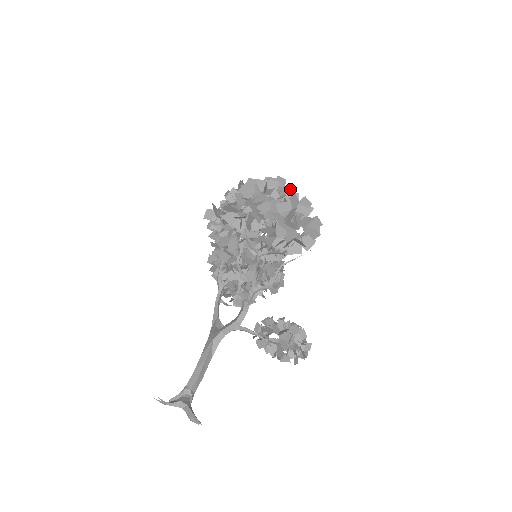
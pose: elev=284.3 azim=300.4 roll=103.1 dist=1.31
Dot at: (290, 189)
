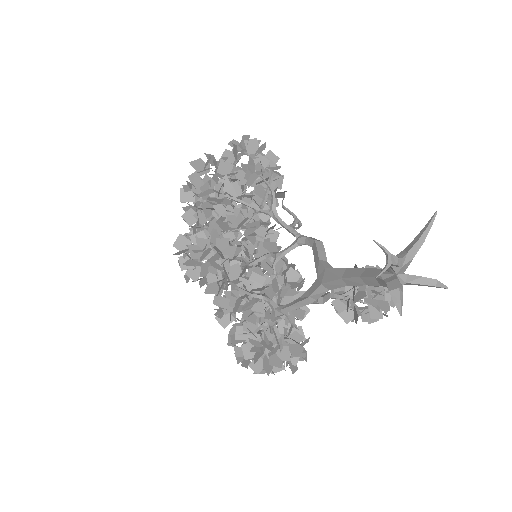
Dot at: occluded
